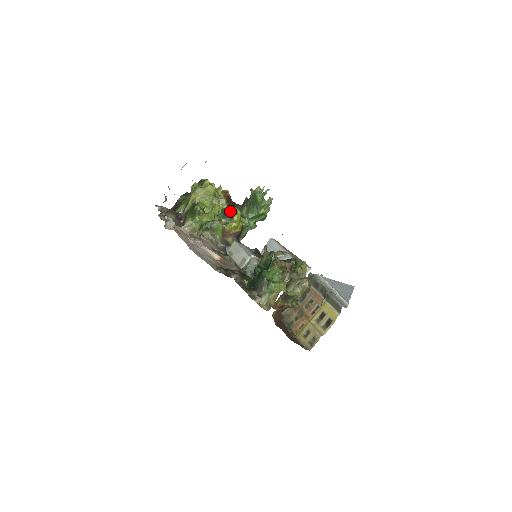
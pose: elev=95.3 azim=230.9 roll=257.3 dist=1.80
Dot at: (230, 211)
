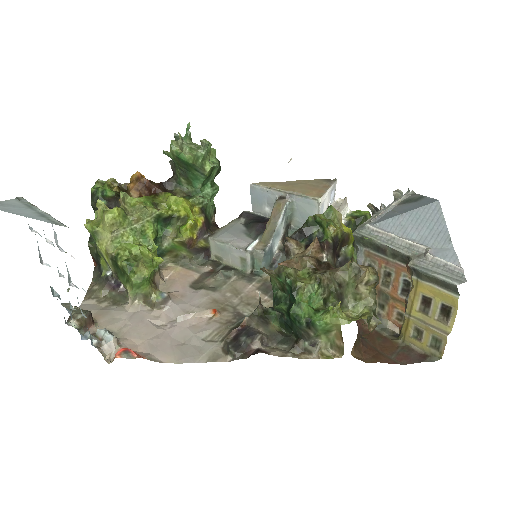
Dot at: (167, 212)
